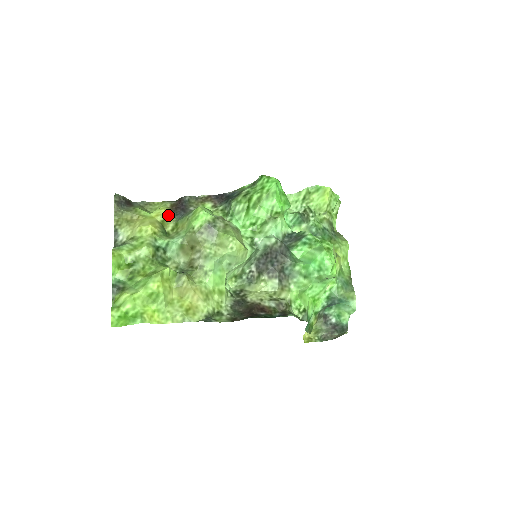
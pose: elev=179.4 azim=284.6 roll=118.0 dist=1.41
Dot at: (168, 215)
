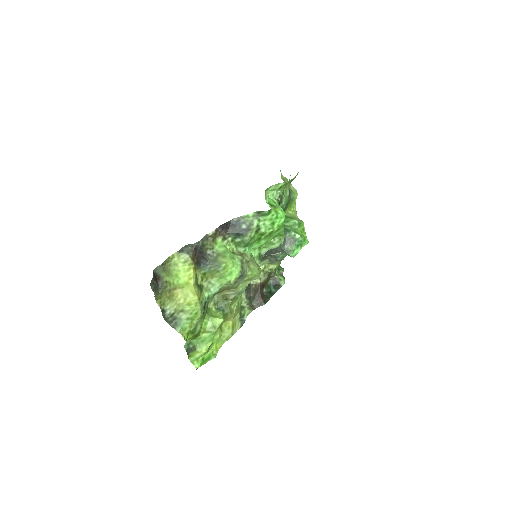
Dot at: (195, 271)
